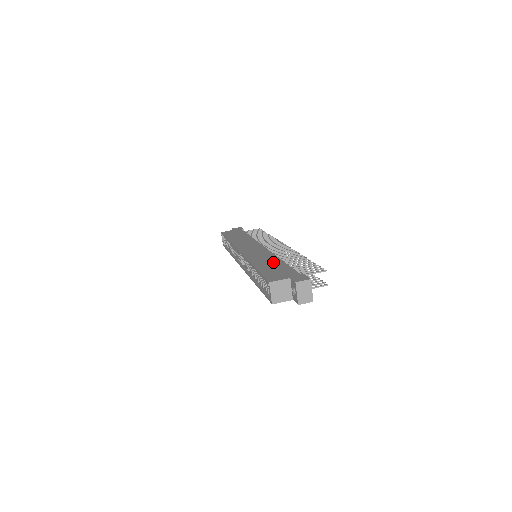
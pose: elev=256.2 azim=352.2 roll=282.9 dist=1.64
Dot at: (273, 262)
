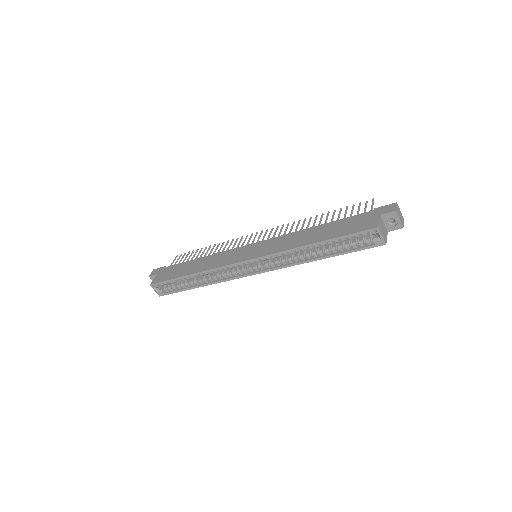
Dot at: (319, 230)
